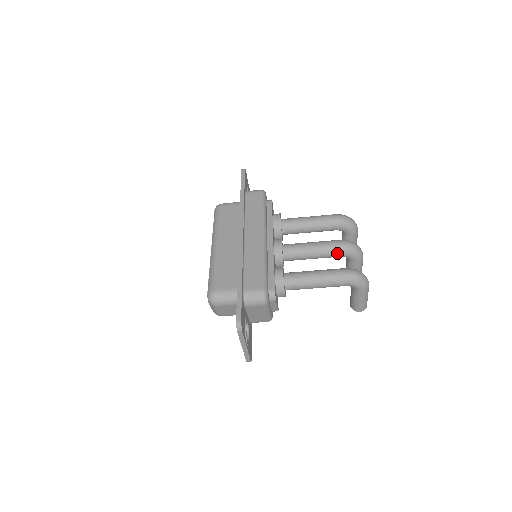
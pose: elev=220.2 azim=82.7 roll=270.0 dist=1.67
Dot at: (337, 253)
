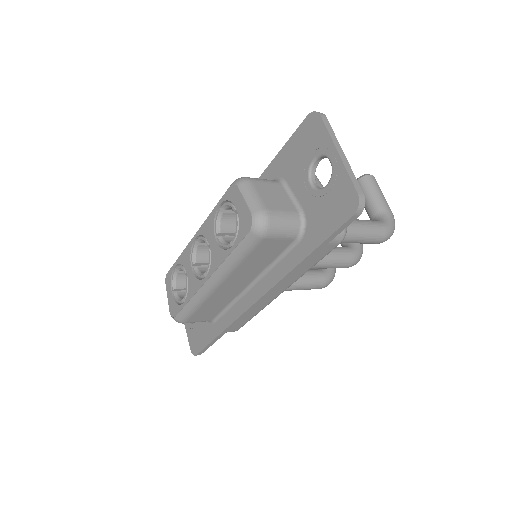
Dot at: occluded
